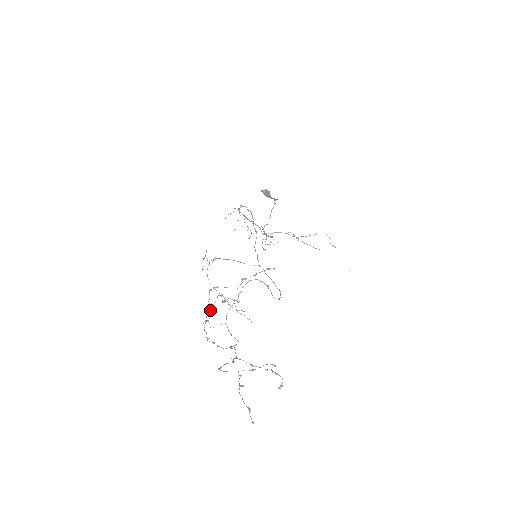
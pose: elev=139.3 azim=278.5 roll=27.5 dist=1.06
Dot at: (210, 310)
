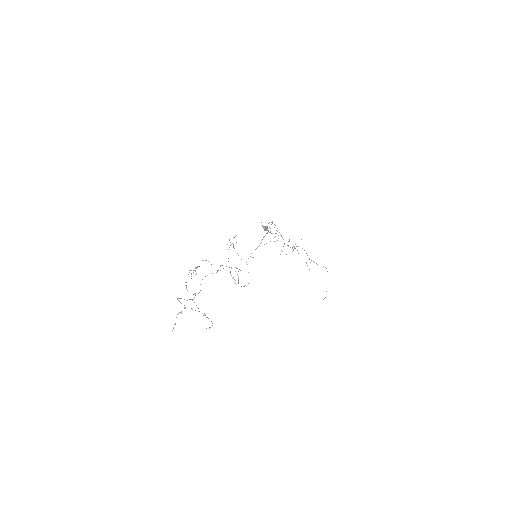
Dot at: occluded
